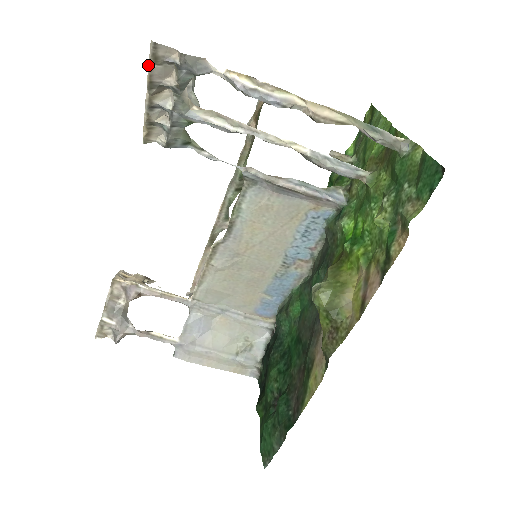
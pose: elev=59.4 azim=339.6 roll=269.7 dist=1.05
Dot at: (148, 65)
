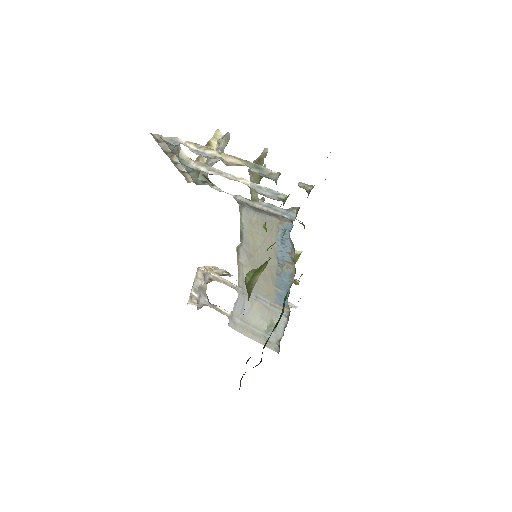
Dot at: (158, 143)
